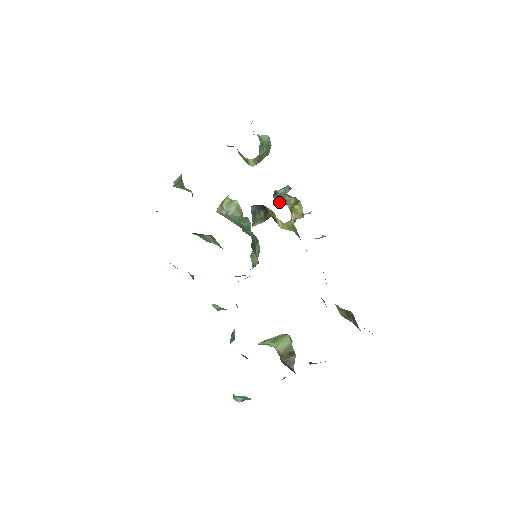
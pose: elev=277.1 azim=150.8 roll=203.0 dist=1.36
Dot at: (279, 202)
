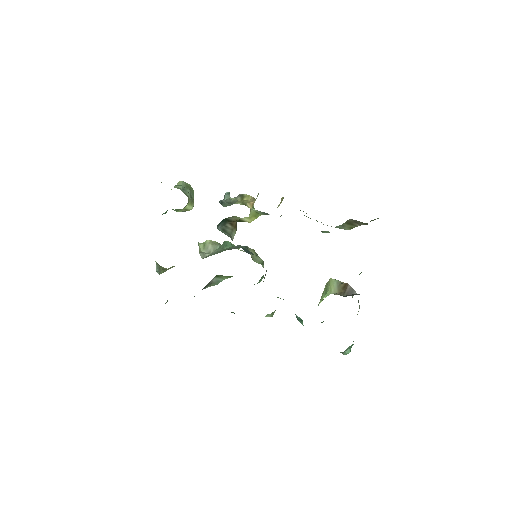
Dot at: occluded
